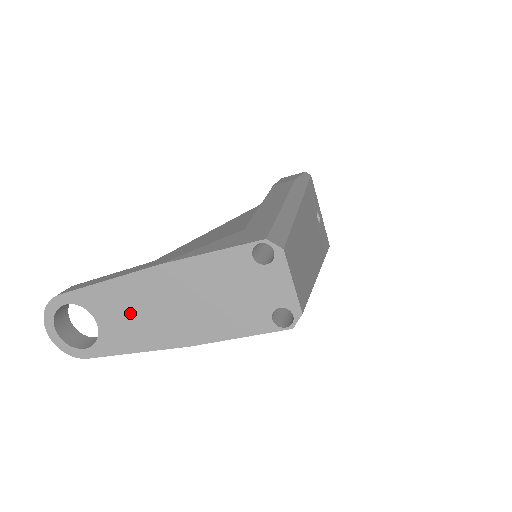
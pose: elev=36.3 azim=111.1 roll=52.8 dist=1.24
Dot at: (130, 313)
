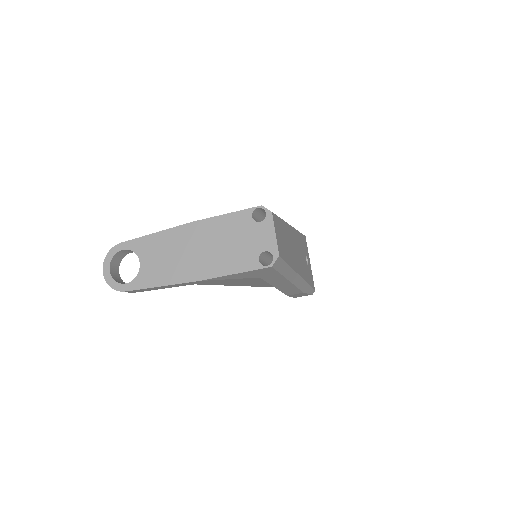
Dot at: (165, 256)
